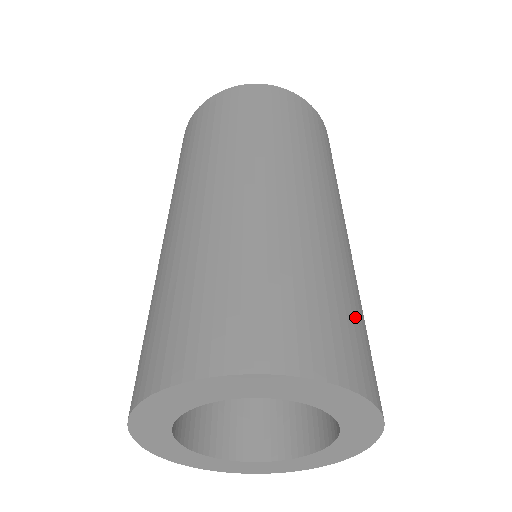
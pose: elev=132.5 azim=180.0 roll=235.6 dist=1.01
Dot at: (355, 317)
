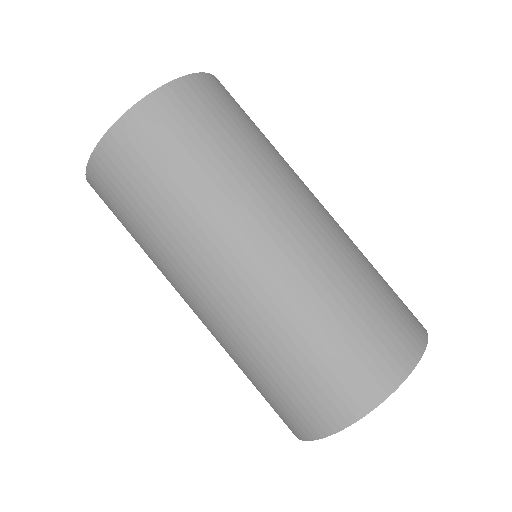
Dot at: (380, 302)
